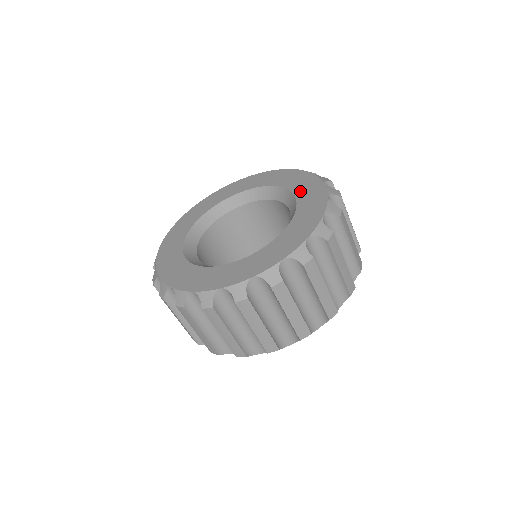
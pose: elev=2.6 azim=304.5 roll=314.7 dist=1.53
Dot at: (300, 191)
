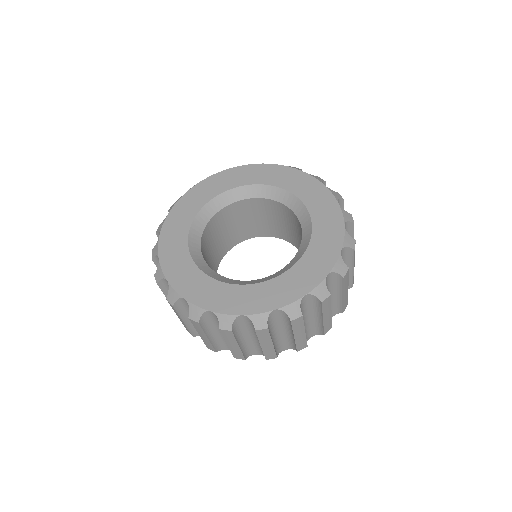
Dot at: (319, 224)
